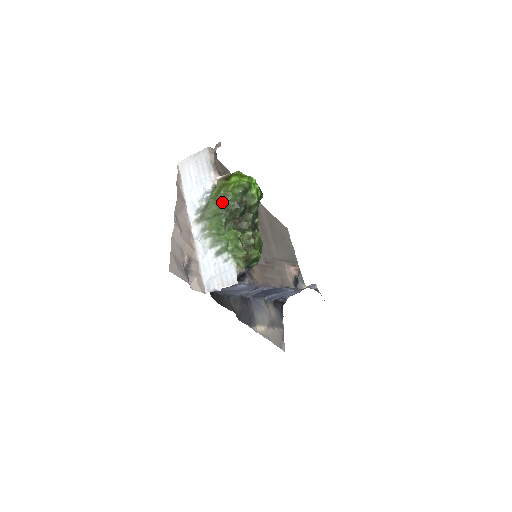
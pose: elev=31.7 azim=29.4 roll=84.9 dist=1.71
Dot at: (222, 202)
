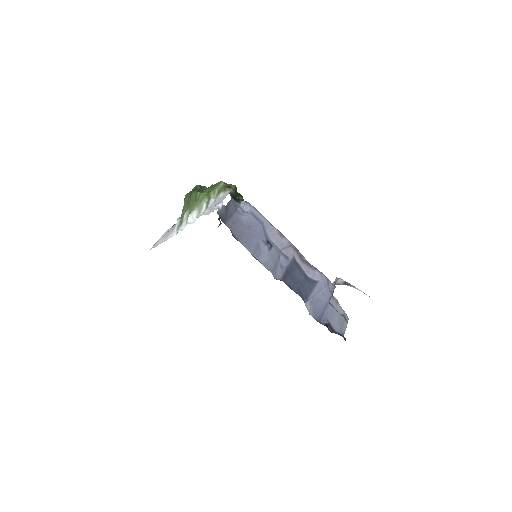
Dot at: (189, 196)
